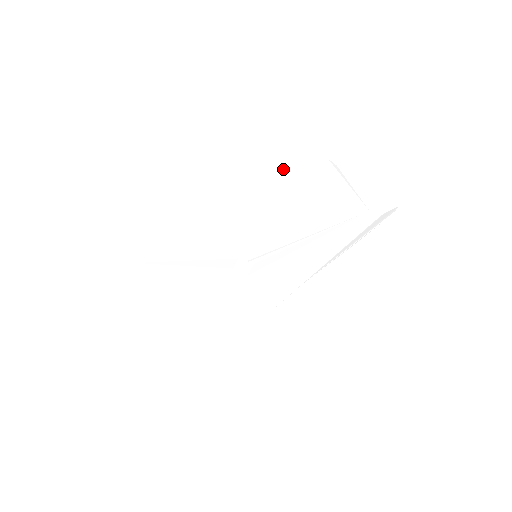
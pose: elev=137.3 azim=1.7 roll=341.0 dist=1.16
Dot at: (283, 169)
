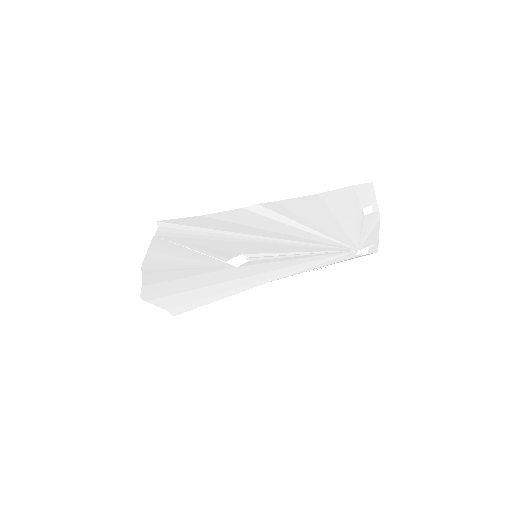
Dot at: (328, 206)
